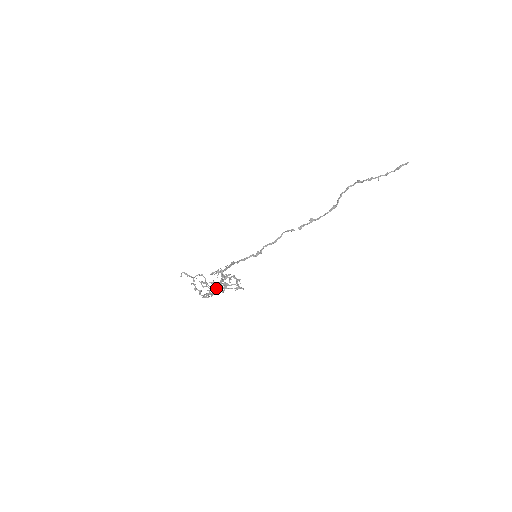
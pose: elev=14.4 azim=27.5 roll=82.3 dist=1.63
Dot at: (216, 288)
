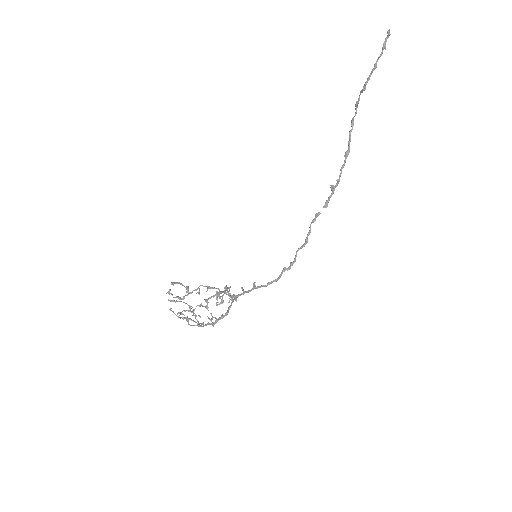
Dot at: occluded
